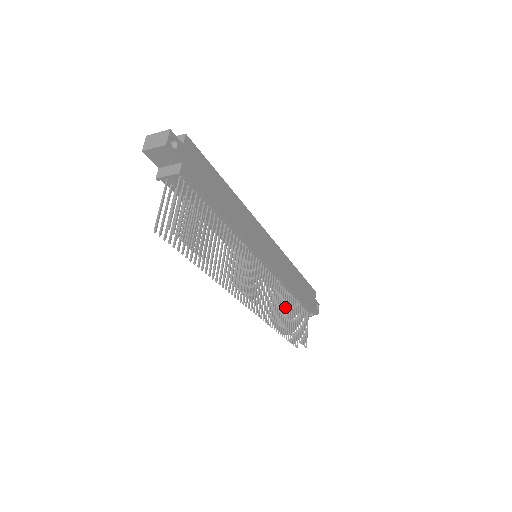
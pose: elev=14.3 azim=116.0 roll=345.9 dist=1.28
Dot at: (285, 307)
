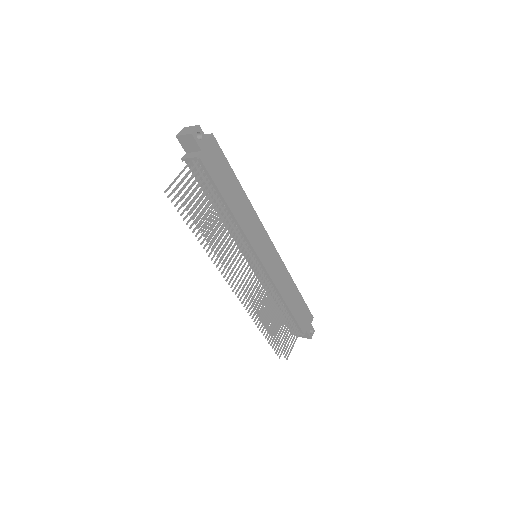
Dot at: (273, 312)
